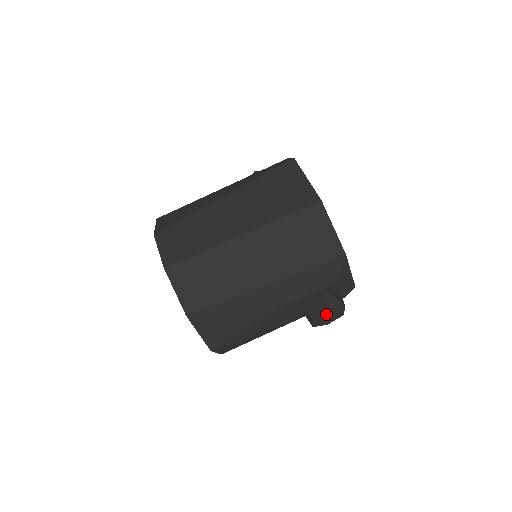
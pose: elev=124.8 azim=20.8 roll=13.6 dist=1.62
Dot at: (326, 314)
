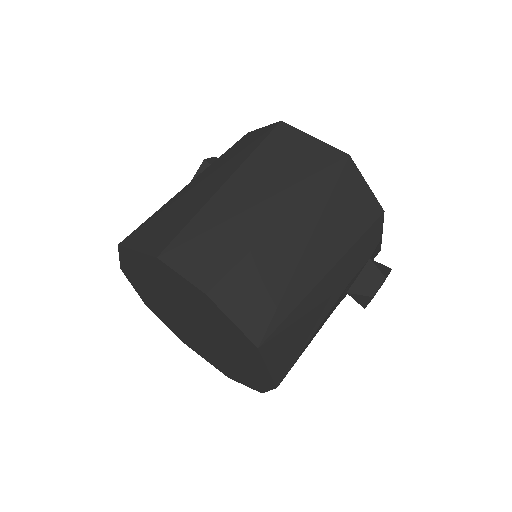
Dot at: (380, 286)
